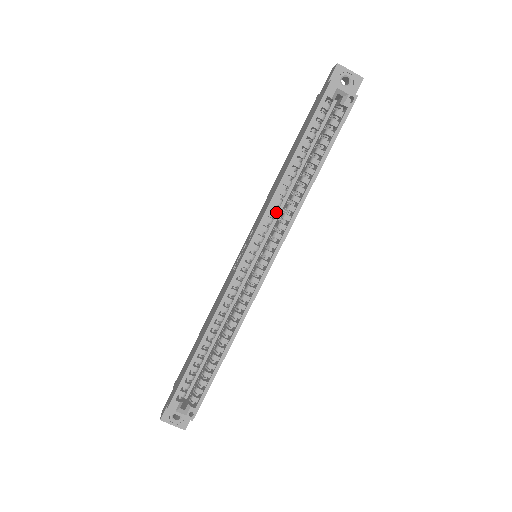
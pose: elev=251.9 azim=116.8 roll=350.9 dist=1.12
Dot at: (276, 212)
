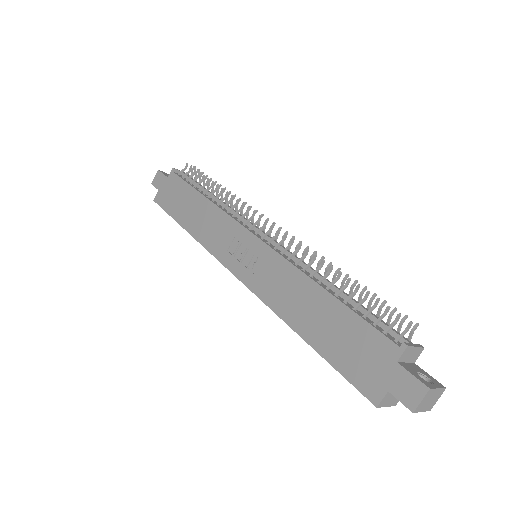
Dot at: occluded
